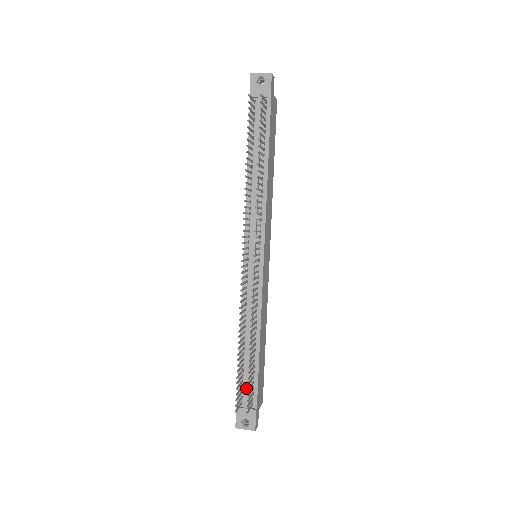
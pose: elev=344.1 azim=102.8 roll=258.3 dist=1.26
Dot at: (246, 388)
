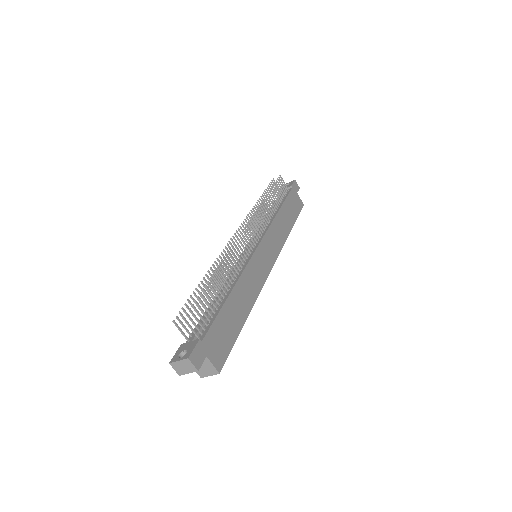
Dot at: occluded
